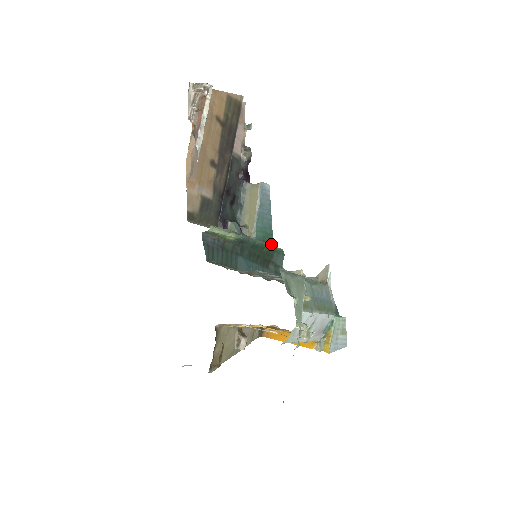
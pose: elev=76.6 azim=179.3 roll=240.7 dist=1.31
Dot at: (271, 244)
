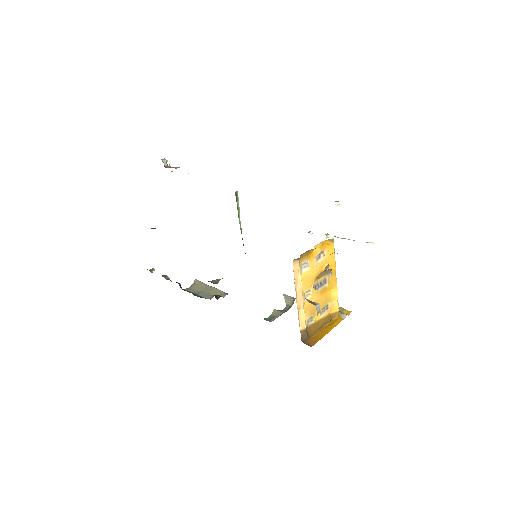
Dot at: occluded
